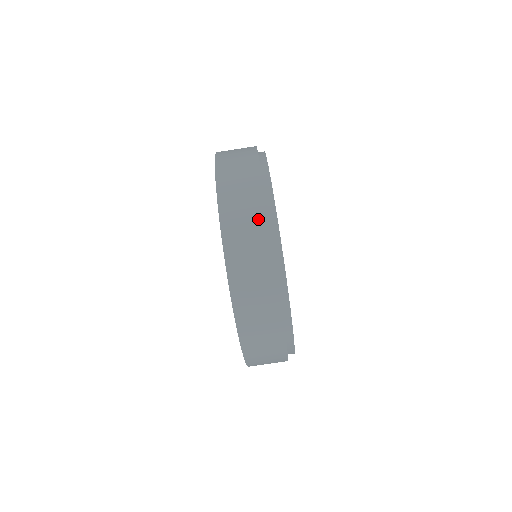
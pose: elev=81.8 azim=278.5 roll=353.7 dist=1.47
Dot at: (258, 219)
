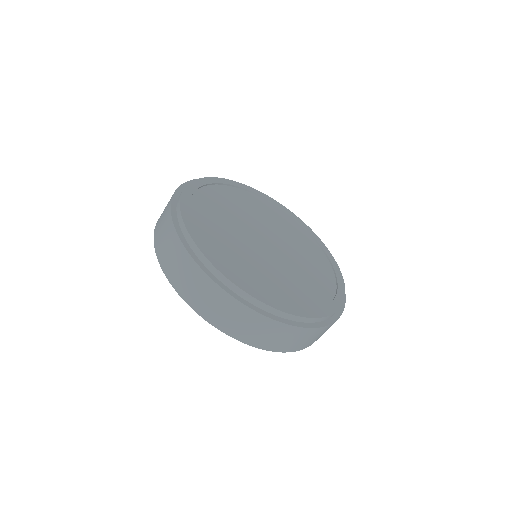
Dot at: (225, 301)
